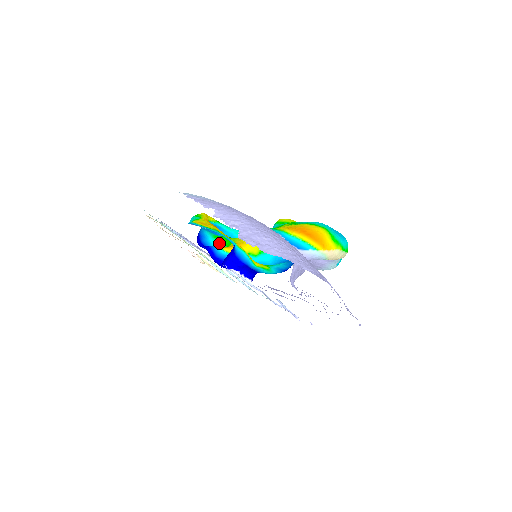
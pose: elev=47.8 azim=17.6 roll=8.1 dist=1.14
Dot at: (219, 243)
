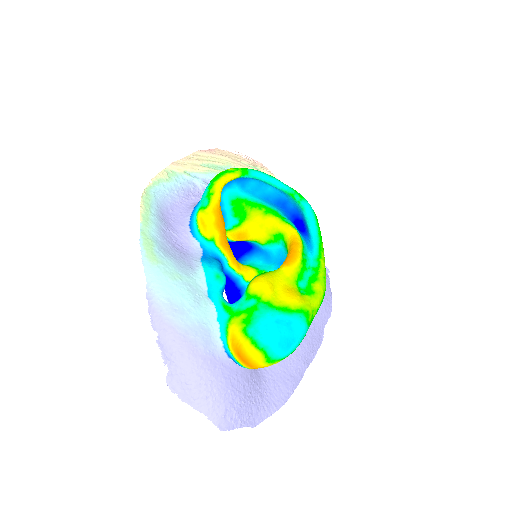
Dot at: (234, 213)
